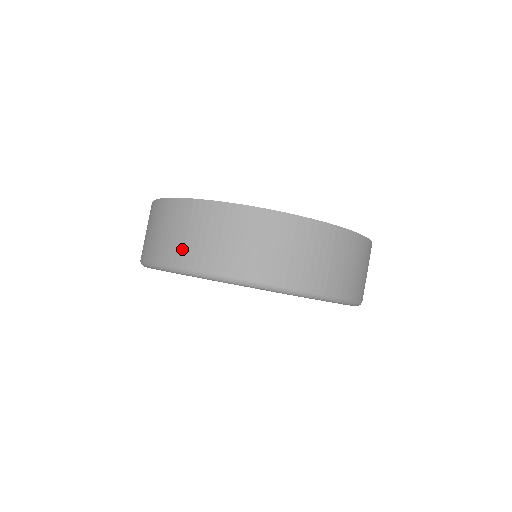
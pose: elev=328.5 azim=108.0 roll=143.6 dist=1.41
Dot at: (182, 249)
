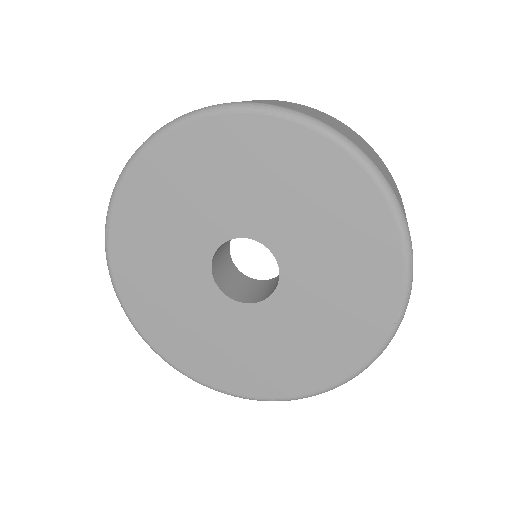
Dot at: occluded
